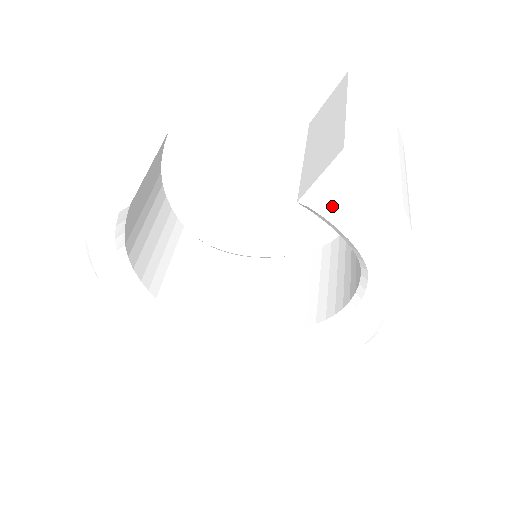
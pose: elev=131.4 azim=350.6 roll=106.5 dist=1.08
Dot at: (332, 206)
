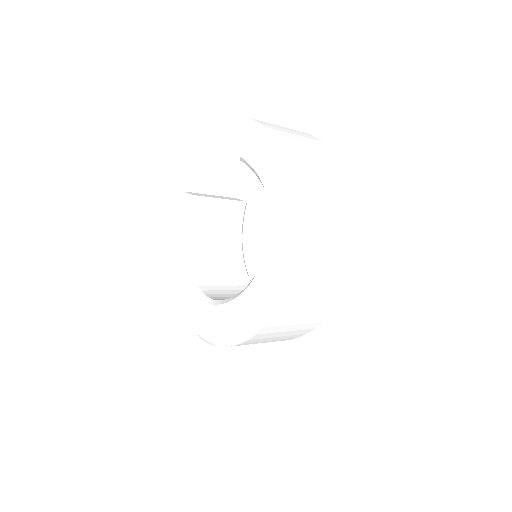
Dot at: (248, 151)
